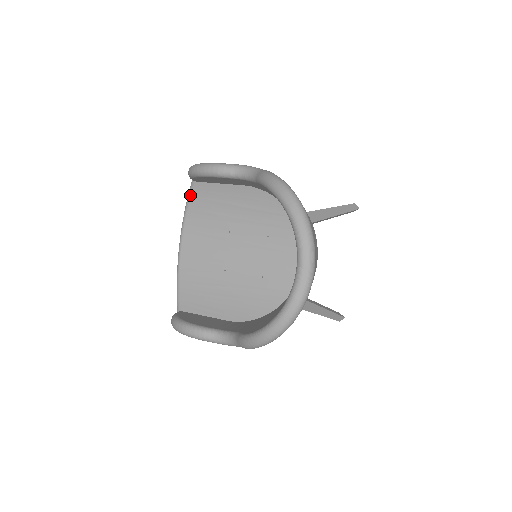
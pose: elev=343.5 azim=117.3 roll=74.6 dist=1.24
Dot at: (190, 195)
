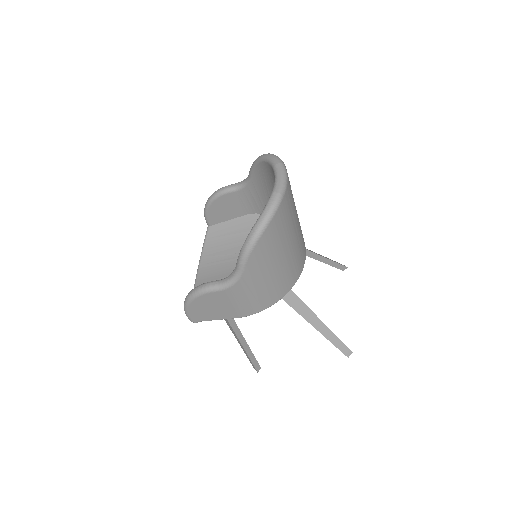
Dot at: (206, 238)
